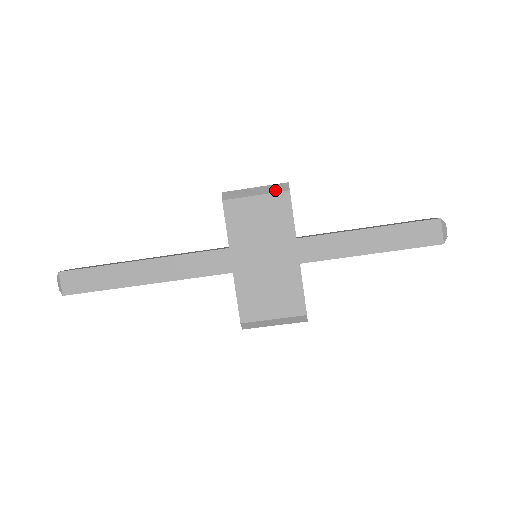
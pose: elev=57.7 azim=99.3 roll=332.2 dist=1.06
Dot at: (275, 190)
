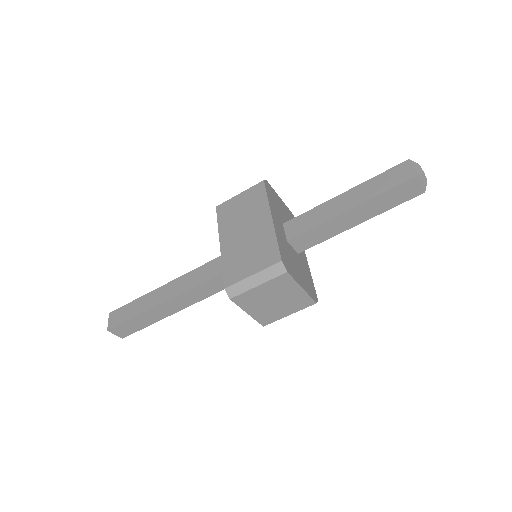
Dot at: (254, 186)
